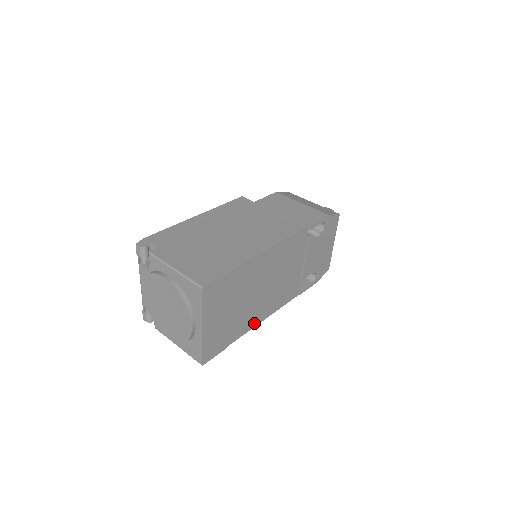
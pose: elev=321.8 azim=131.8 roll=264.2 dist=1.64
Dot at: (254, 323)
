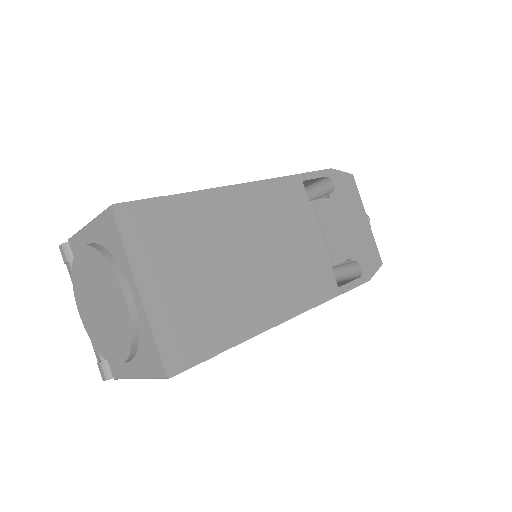
Dot at: (265, 321)
